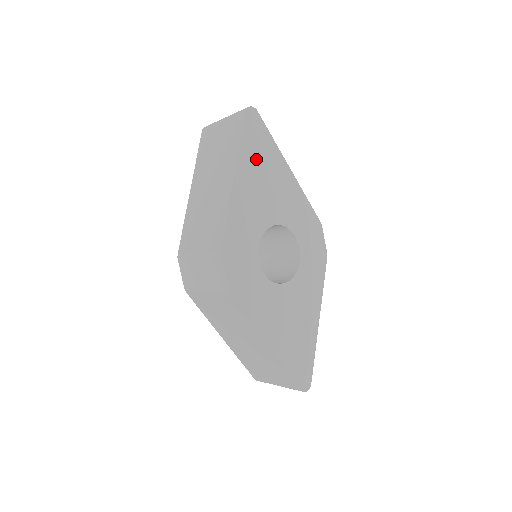
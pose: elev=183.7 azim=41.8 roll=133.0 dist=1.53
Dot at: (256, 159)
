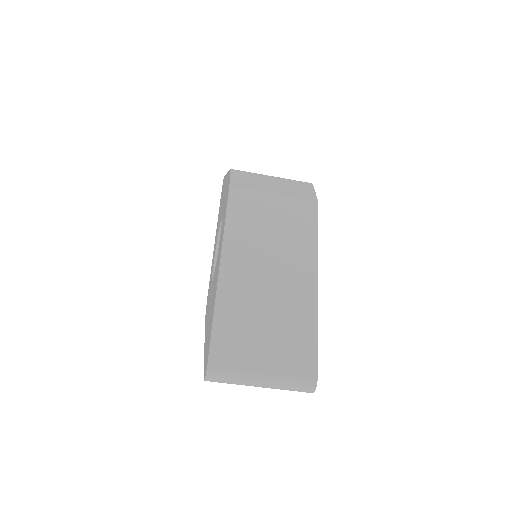
Dot at: occluded
